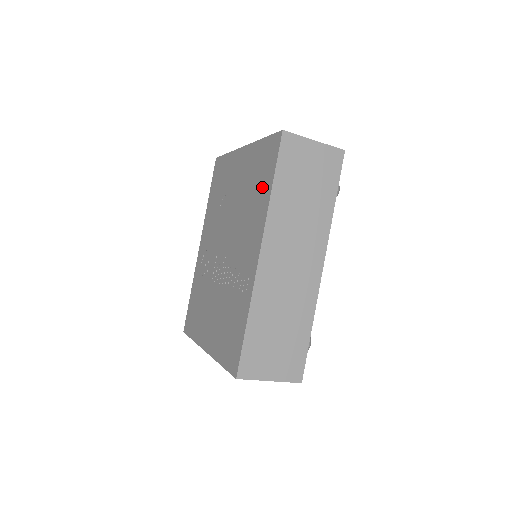
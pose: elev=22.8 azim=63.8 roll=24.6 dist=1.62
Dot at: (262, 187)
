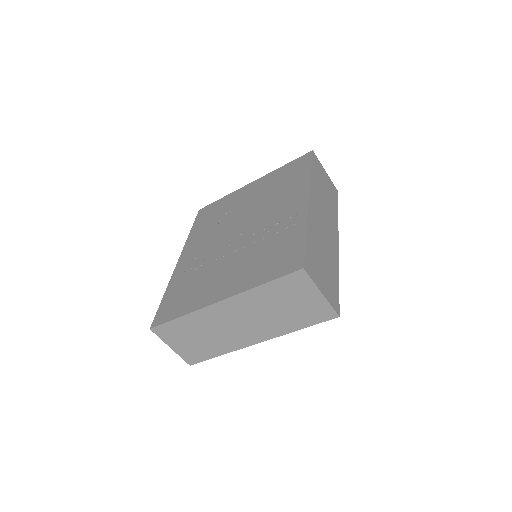
Dot at: (295, 177)
